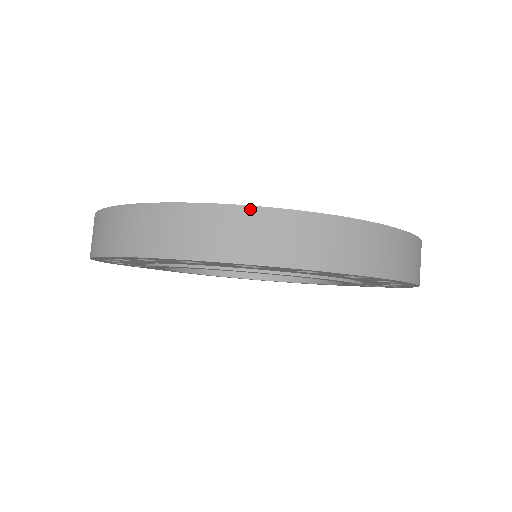
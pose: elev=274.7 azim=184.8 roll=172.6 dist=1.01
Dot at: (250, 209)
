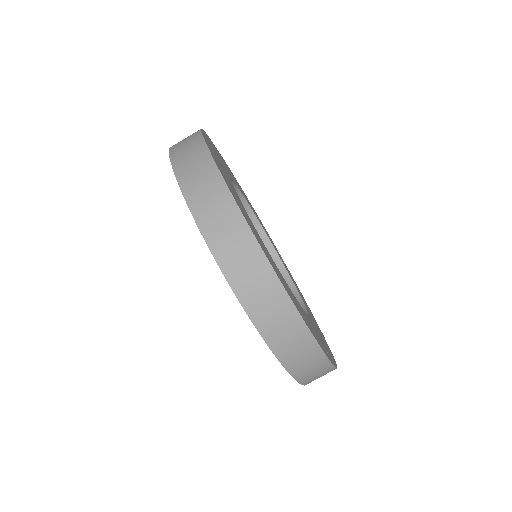
Dot at: (213, 163)
